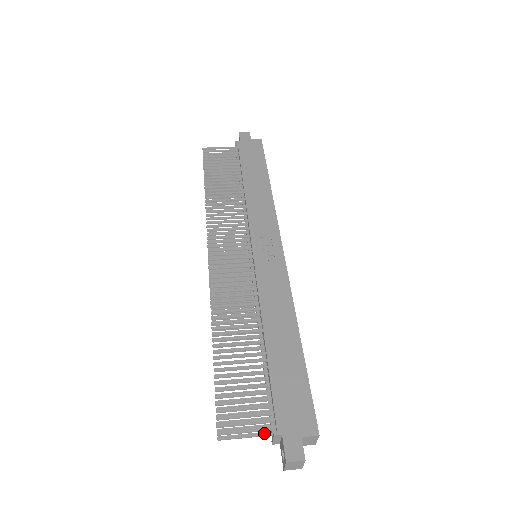
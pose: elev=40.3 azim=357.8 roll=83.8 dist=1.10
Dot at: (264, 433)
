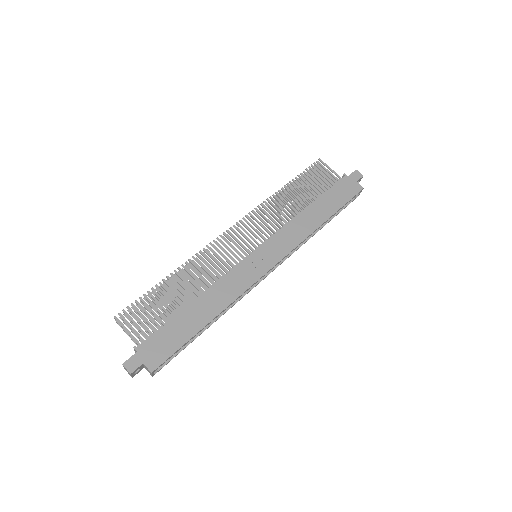
Dot at: occluded
